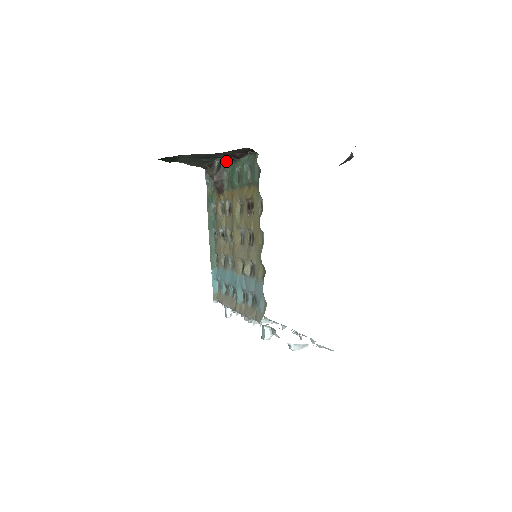
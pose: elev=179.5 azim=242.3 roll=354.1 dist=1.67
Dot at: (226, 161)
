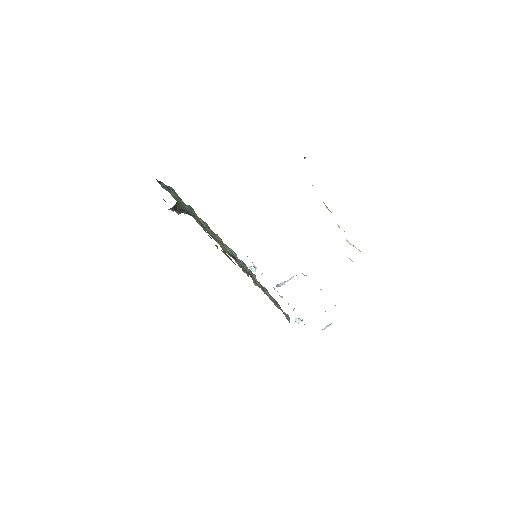
Dot at: occluded
